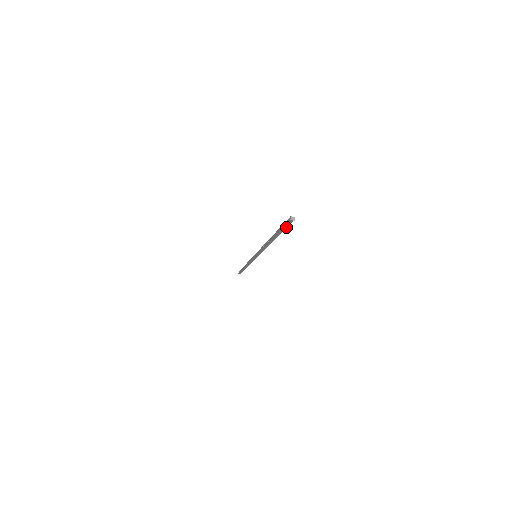
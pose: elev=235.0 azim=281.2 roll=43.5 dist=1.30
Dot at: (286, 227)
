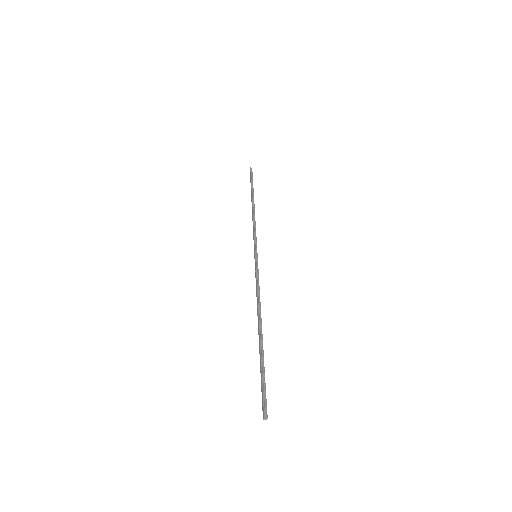
Dot at: (264, 392)
